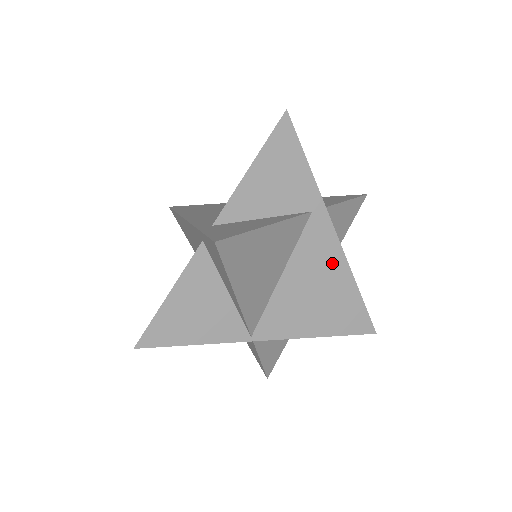
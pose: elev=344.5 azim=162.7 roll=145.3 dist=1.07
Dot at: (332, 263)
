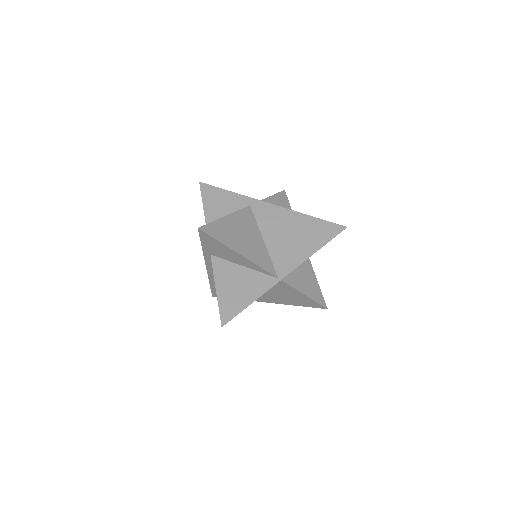
Dot at: (284, 216)
